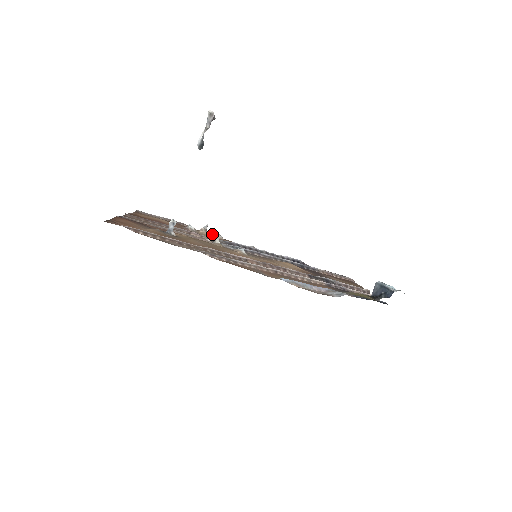
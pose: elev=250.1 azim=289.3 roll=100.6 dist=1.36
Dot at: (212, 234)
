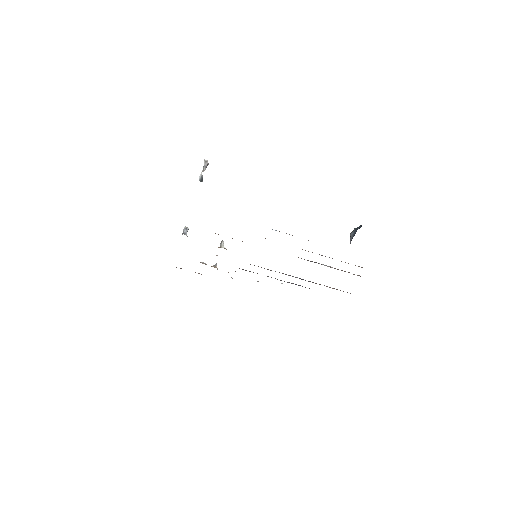
Dot at: occluded
